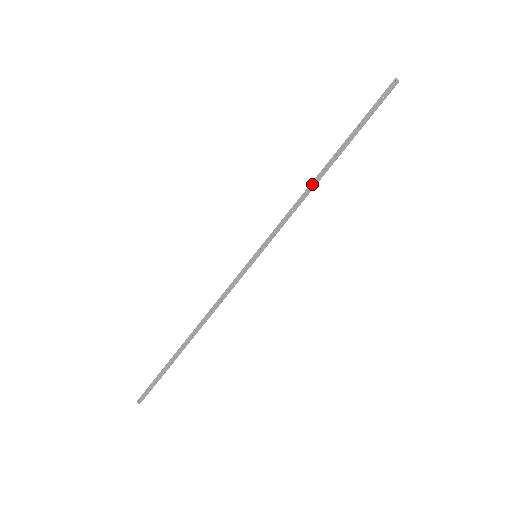
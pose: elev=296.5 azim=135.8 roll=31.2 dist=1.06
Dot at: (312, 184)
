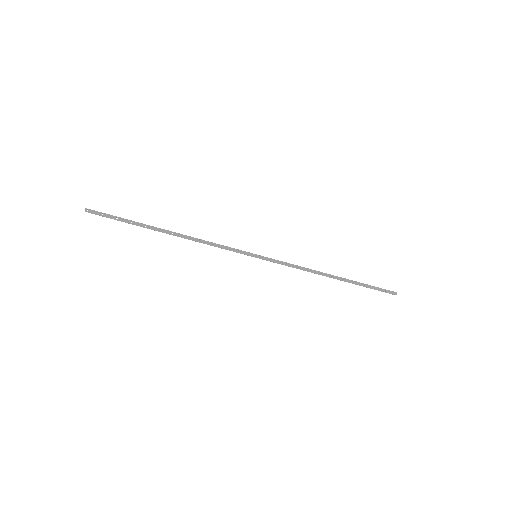
Dot at: (320, 273)
